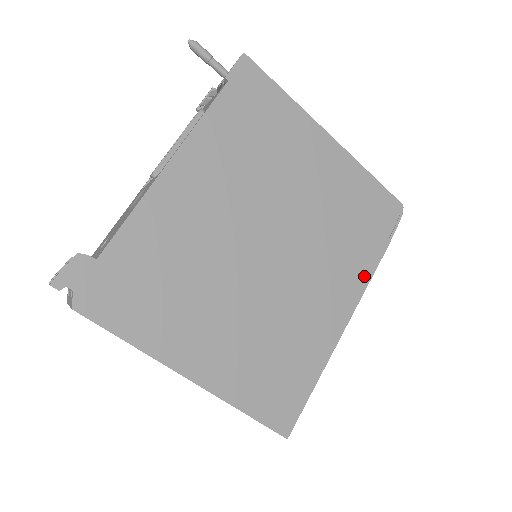
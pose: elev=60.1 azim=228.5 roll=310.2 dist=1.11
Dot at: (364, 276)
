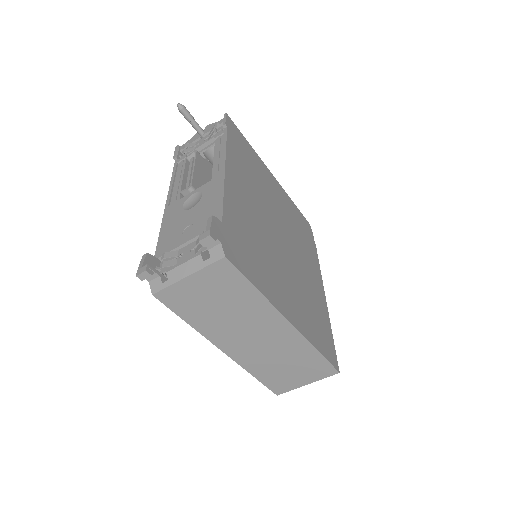
Dot at: (317, 265)
